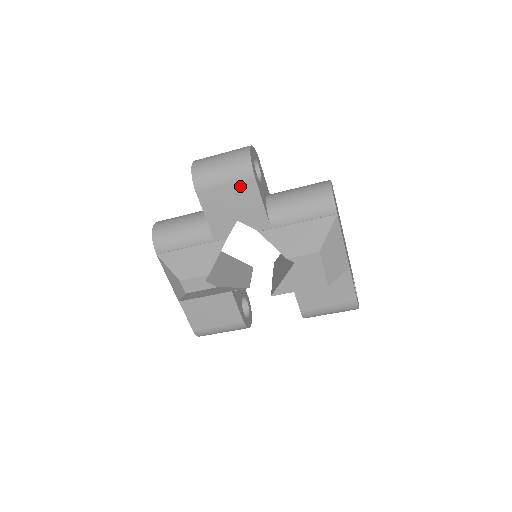
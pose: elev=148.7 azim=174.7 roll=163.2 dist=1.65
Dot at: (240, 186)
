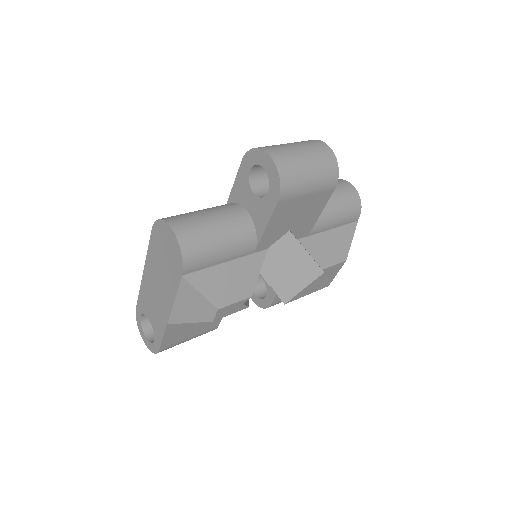
Dot at: (318, 196)
